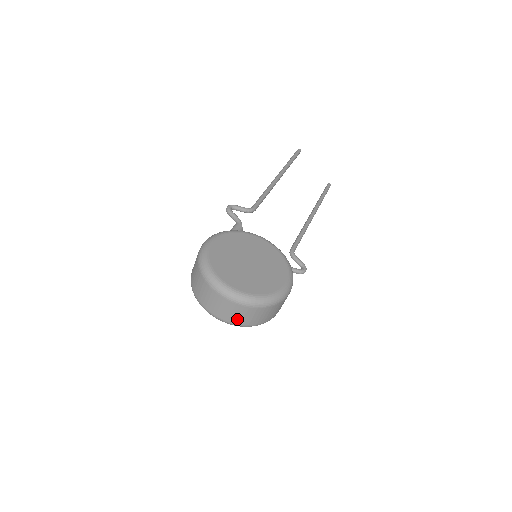
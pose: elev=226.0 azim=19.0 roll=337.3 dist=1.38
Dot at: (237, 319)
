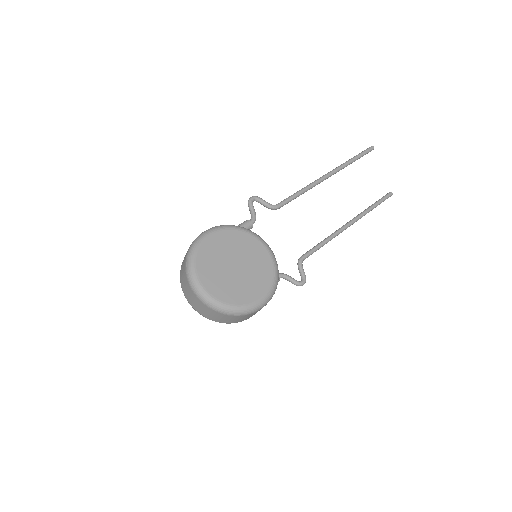
Dot at: (204, 313)
